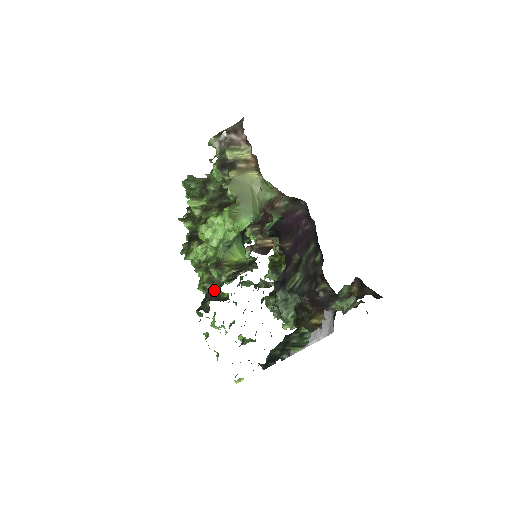
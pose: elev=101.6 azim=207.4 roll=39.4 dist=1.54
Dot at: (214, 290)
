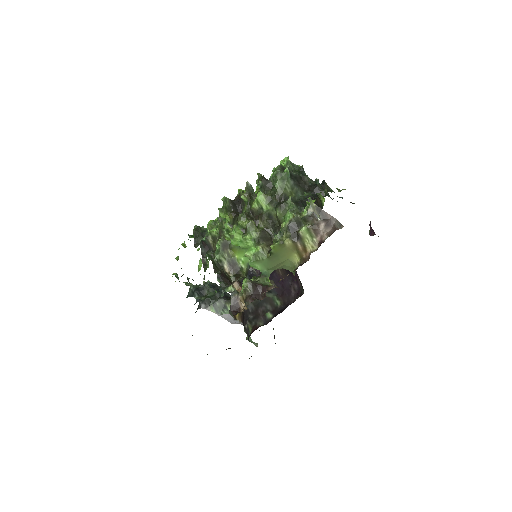
Dot at: (210, 246)
